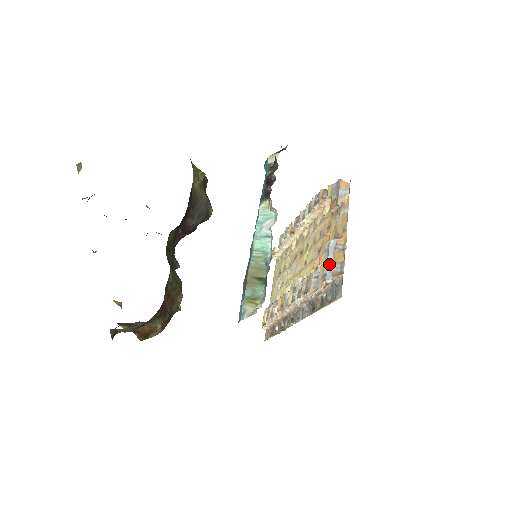
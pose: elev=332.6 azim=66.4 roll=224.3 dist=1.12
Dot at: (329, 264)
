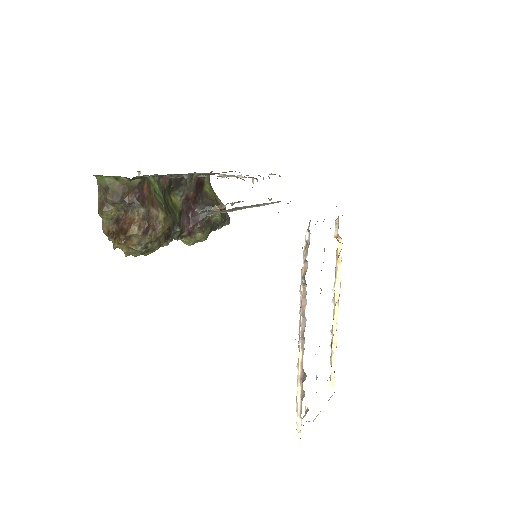
Dot at: occluded
